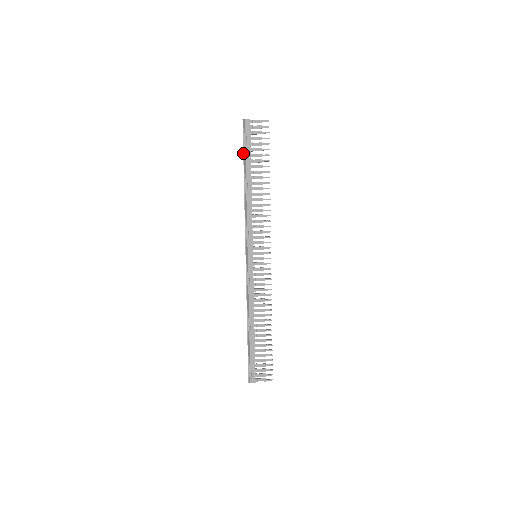
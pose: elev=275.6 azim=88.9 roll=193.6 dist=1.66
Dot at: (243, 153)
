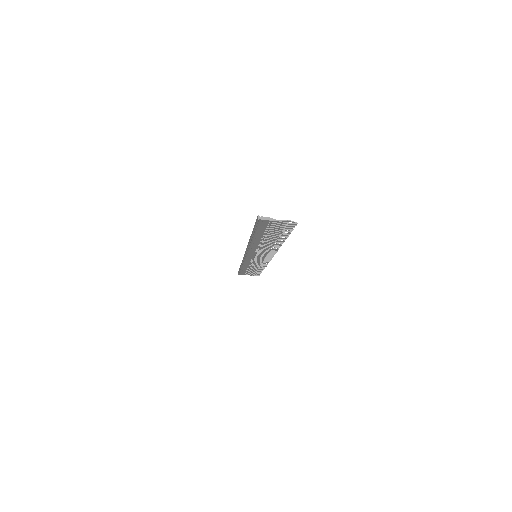
Dot at: (253, 231)
